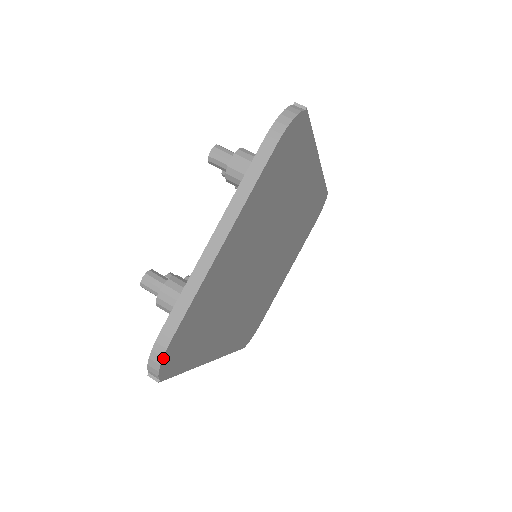
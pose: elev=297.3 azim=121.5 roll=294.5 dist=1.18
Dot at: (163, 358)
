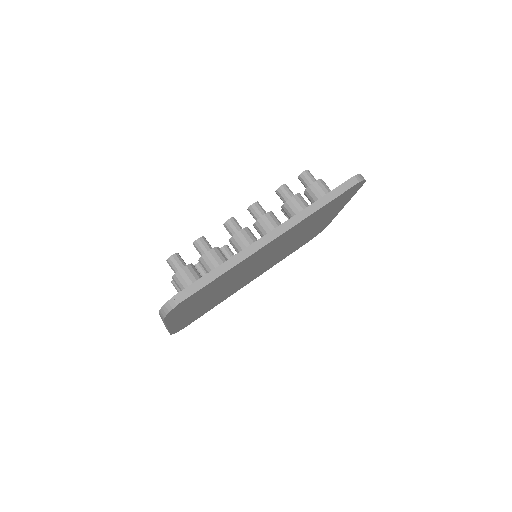
Dot at: occluded
